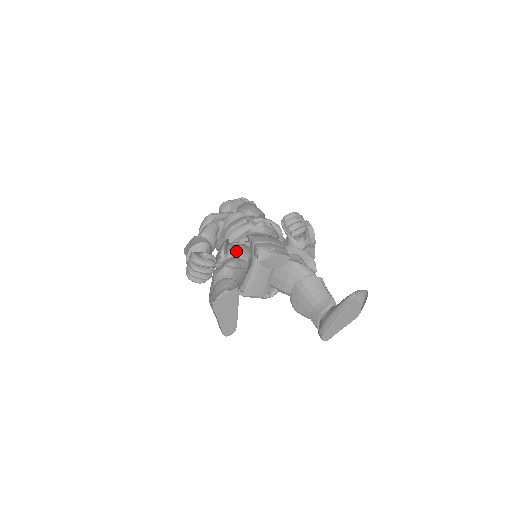
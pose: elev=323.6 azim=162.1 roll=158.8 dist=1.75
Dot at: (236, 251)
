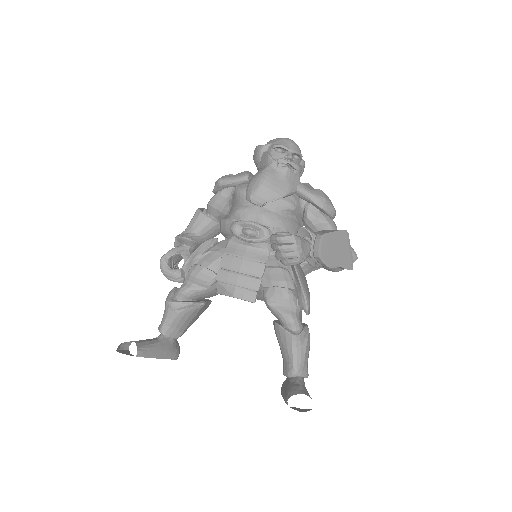
Dot at: (193, 276)
